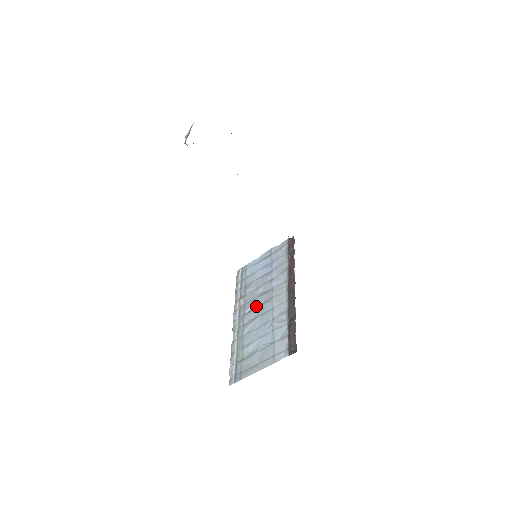
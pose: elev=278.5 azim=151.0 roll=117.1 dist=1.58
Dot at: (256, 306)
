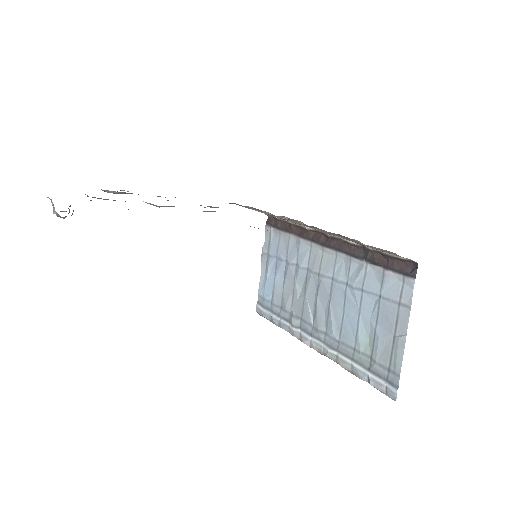
Dot at: (314, 303)
